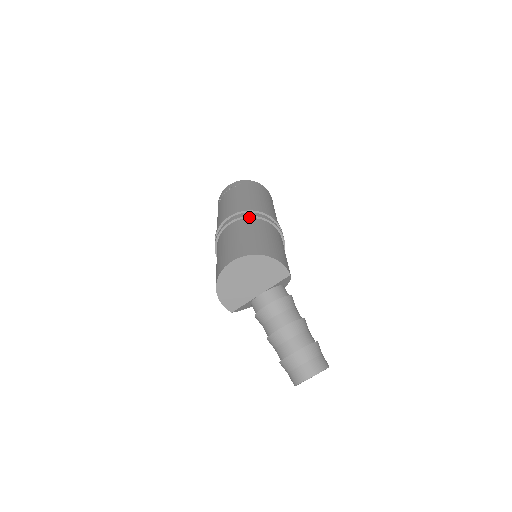
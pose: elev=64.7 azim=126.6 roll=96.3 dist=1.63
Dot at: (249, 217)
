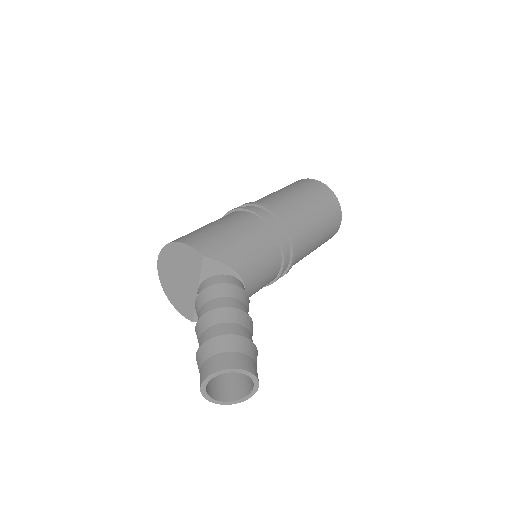
Dot at: occluded
